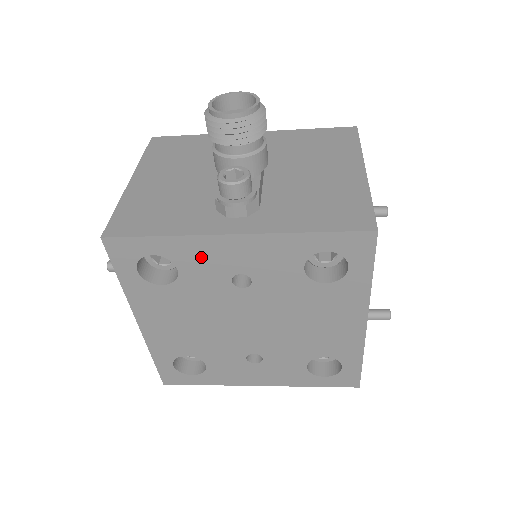
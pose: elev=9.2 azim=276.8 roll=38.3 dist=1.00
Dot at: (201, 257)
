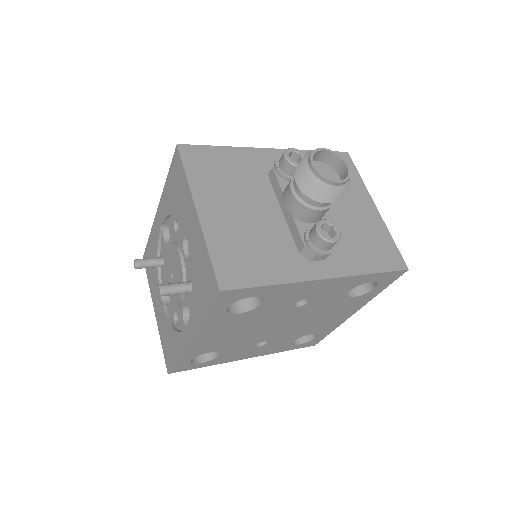
Dot at: (288, 294)
